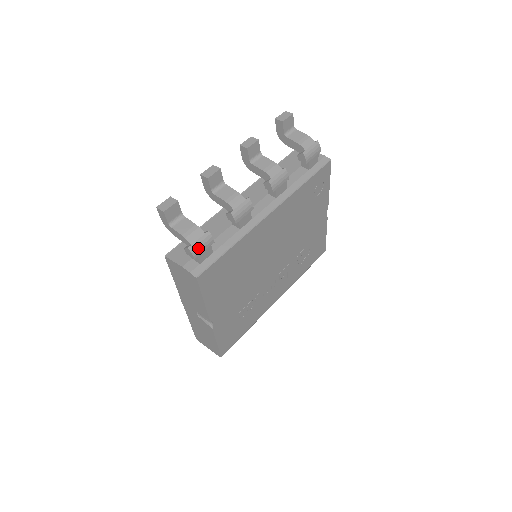
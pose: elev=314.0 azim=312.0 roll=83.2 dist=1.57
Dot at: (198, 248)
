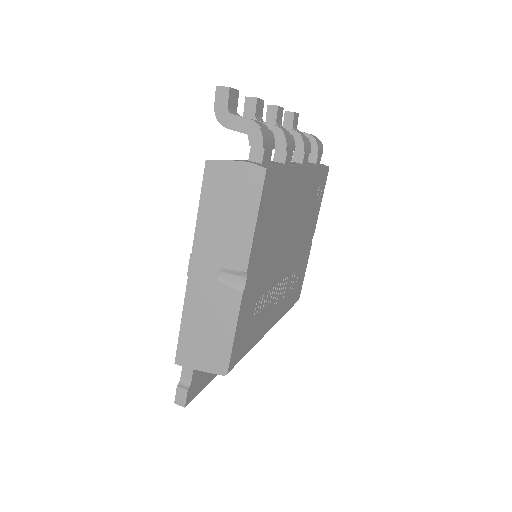
Dot at: (266, 138)
